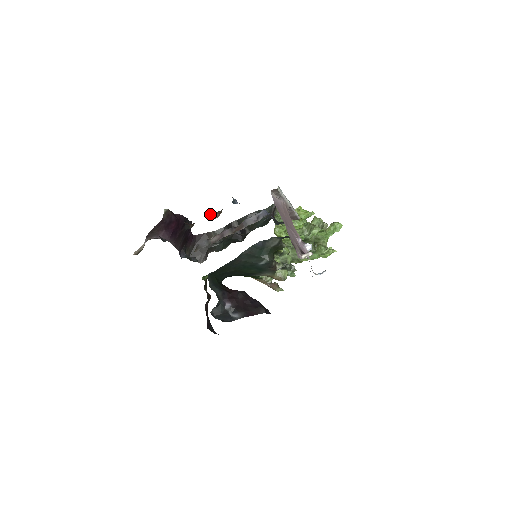
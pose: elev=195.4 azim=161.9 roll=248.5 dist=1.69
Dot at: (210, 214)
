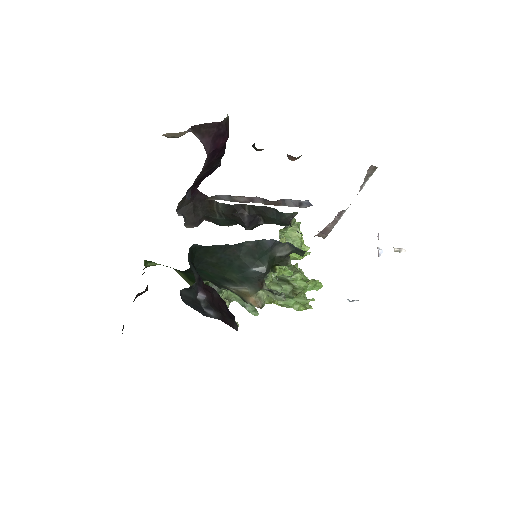
Dot at: occluded
